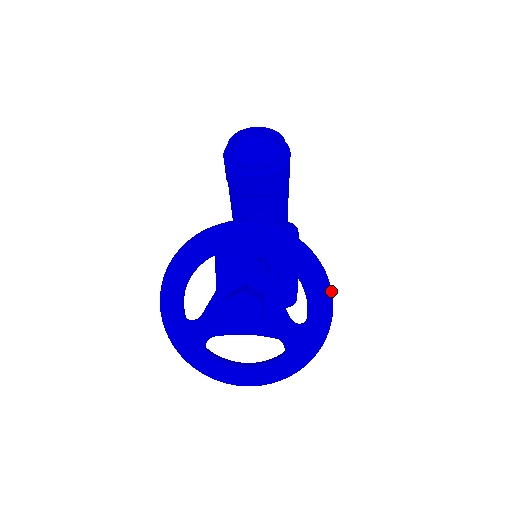
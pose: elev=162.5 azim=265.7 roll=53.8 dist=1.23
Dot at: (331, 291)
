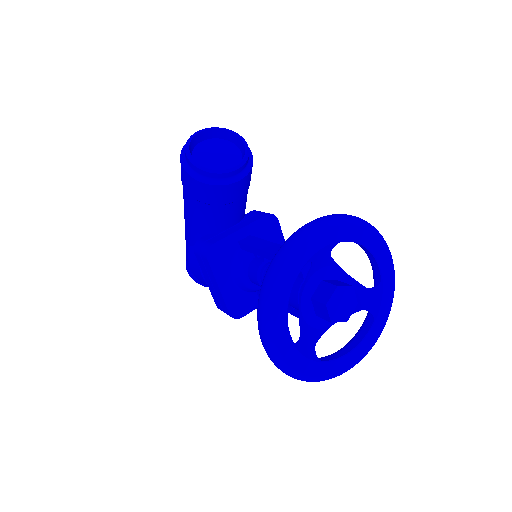
Dot at: (387, 246)
